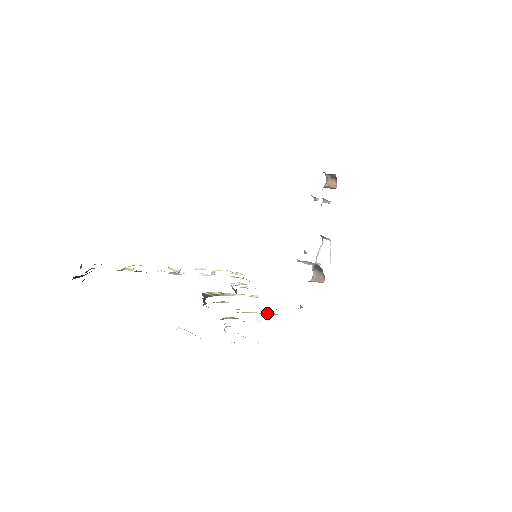
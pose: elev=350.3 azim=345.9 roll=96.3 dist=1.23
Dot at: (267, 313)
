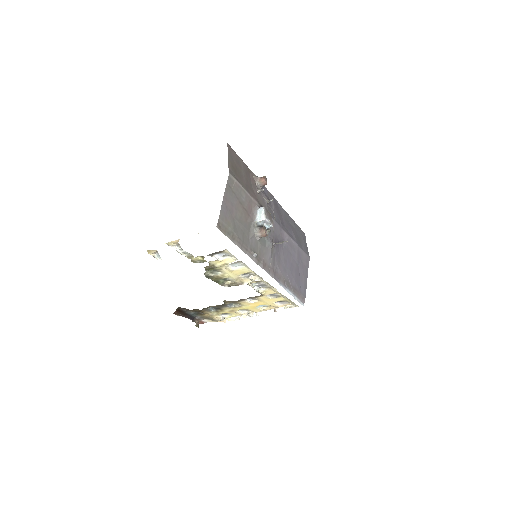
Dot at: (229, 260)
